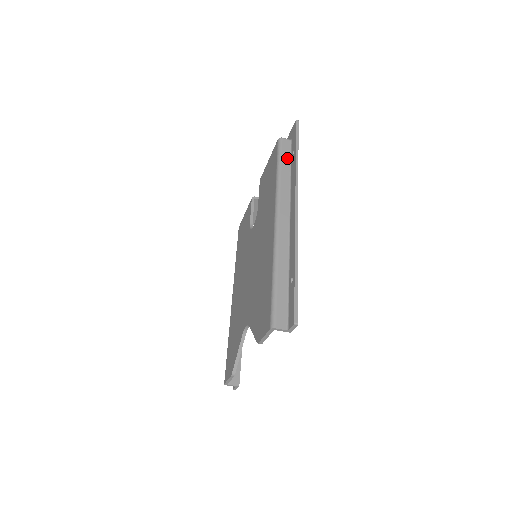
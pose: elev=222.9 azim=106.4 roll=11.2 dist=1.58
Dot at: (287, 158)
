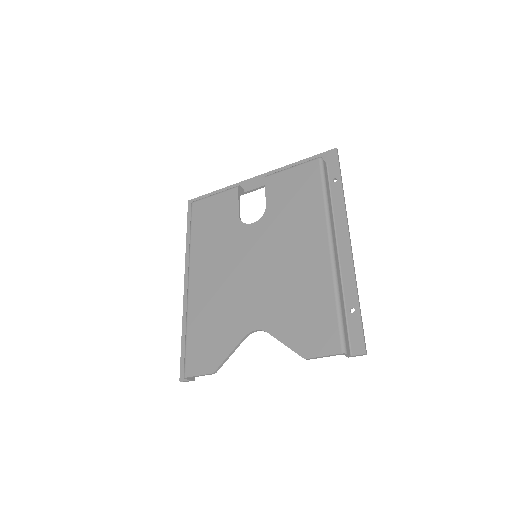
Dot at: (328, 182)
